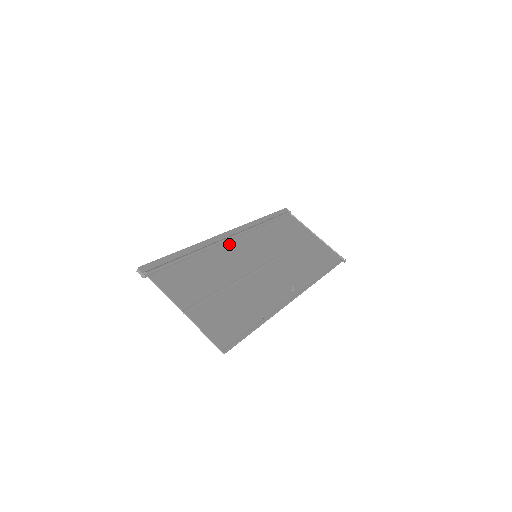
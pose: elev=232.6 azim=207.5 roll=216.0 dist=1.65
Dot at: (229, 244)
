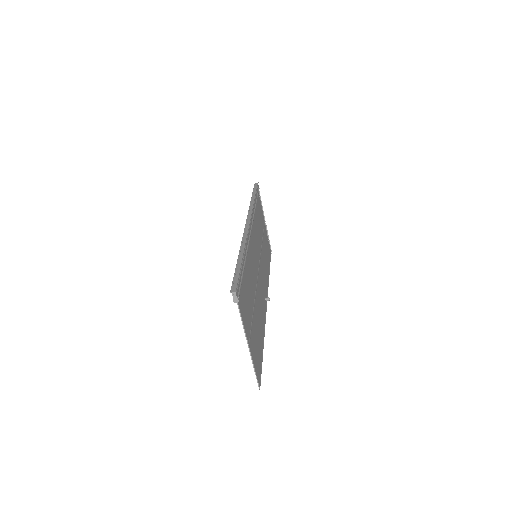
Dot at: (250, 241)
